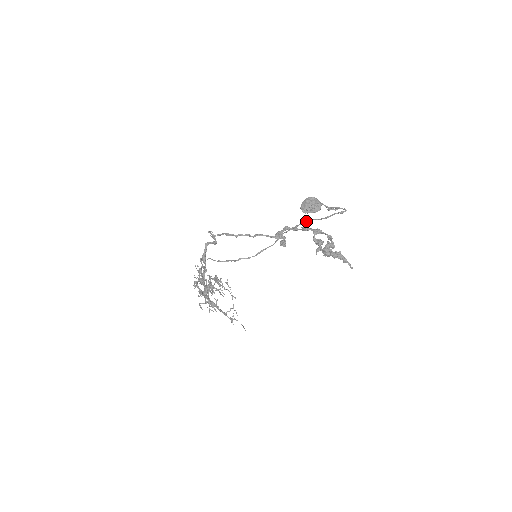
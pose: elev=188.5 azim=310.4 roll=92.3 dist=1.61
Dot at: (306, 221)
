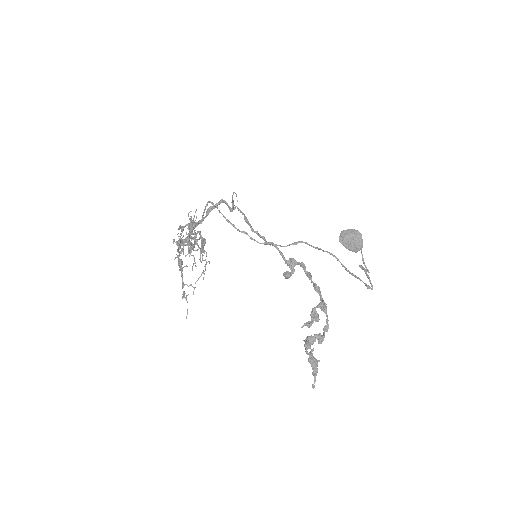
Dot at: (332, 255)
